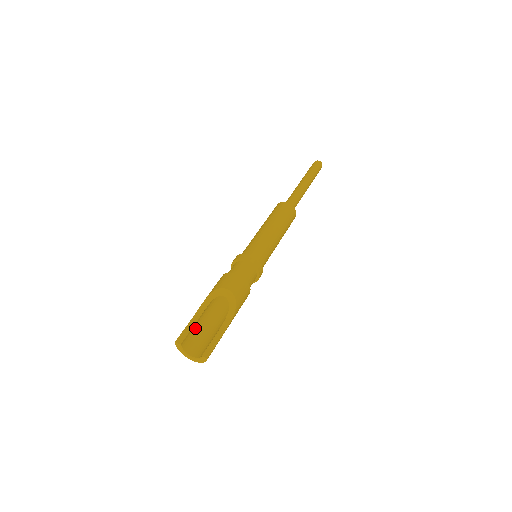
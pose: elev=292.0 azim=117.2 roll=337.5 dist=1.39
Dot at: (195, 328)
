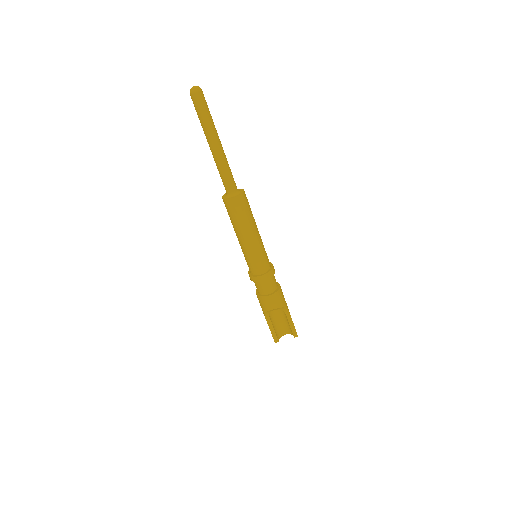
Dot at: (274, 326)
